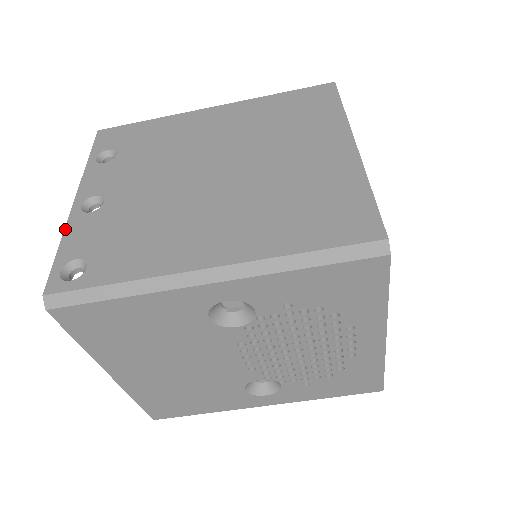
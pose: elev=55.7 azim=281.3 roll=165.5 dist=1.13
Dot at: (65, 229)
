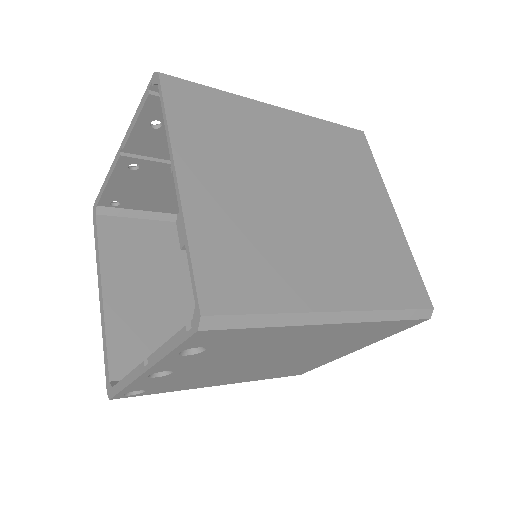
Dot at: (131, 384)
